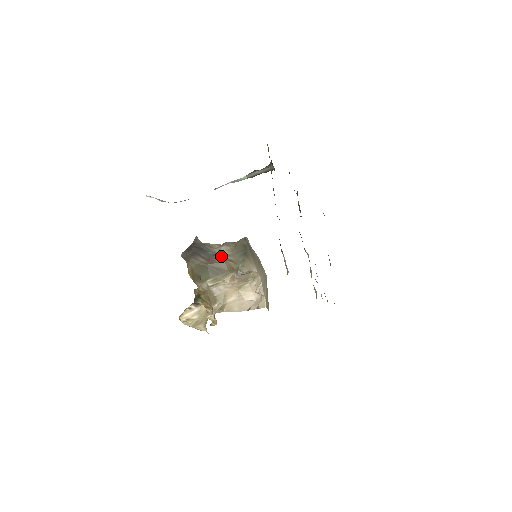
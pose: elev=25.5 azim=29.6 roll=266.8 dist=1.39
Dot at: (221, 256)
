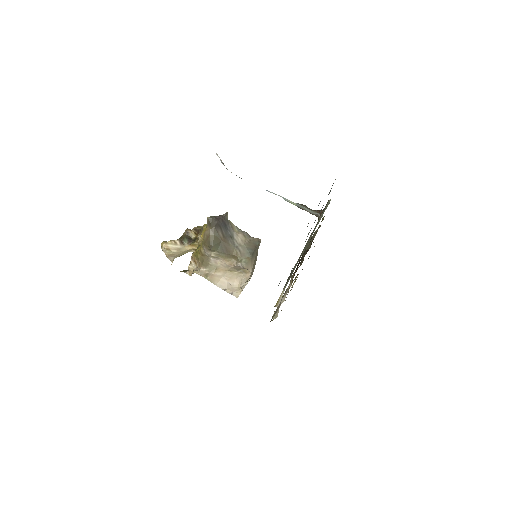
Dot at: (235, 241)
